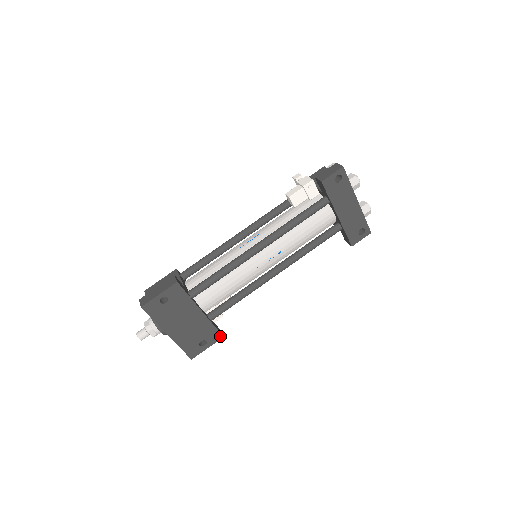
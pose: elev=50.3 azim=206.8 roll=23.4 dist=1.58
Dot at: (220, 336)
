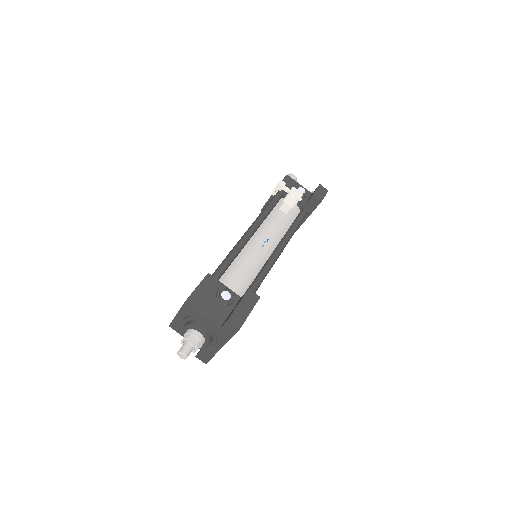
Dot at: occluded
